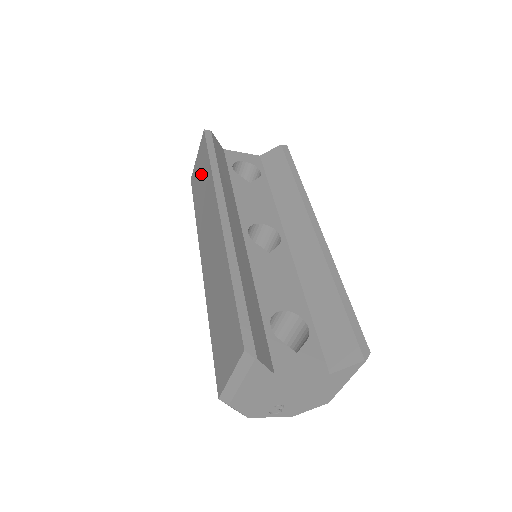
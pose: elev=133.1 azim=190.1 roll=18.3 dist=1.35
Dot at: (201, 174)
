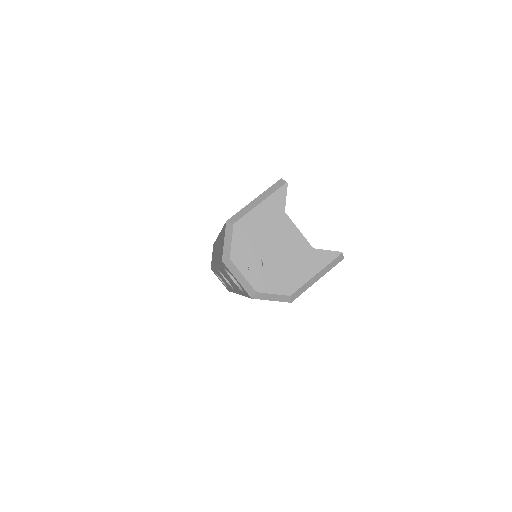
Dot at: occluded
